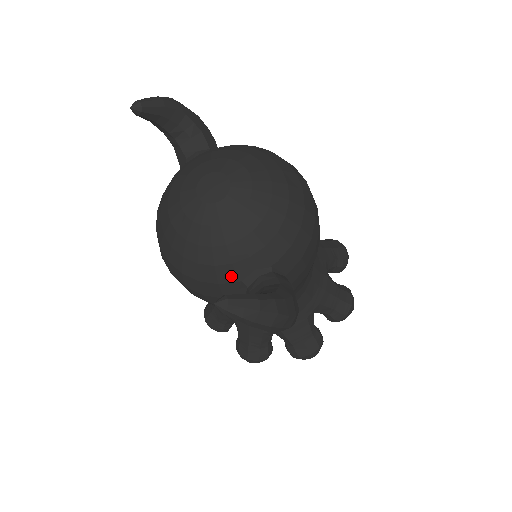
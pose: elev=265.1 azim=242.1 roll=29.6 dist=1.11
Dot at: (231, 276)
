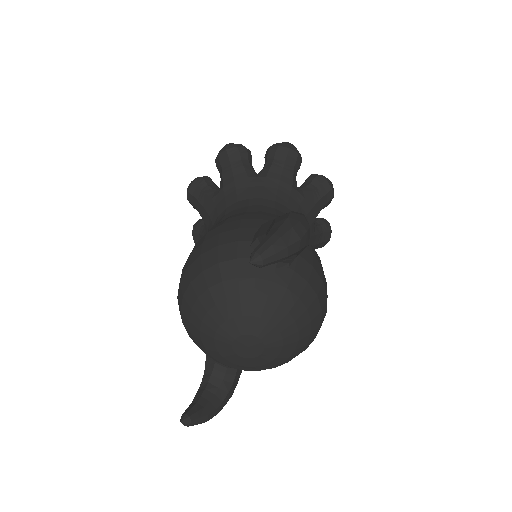
Dot at: occluded
